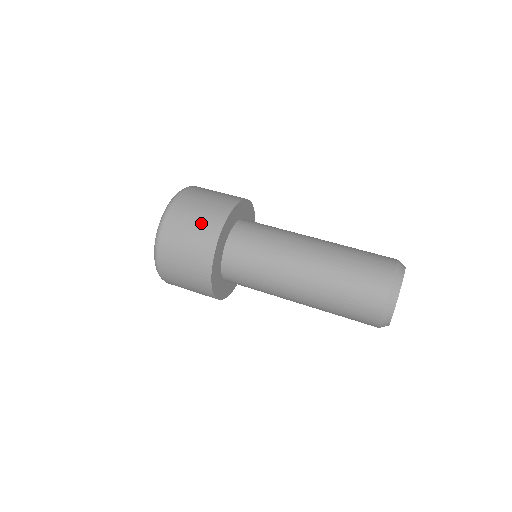
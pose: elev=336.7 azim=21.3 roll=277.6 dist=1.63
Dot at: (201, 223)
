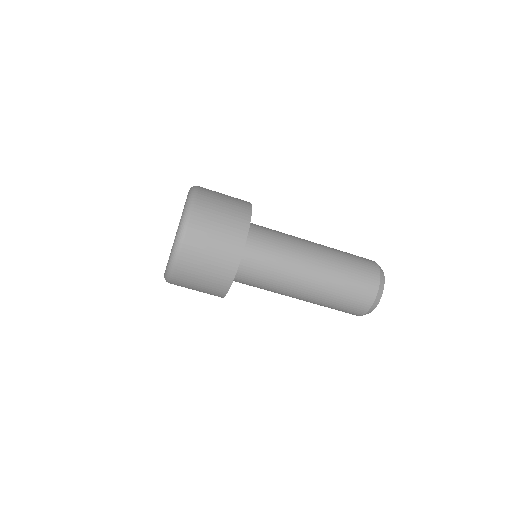
Dot at: (218, 259)
